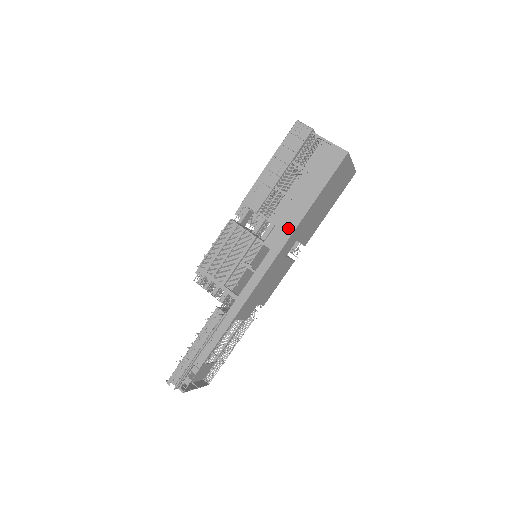
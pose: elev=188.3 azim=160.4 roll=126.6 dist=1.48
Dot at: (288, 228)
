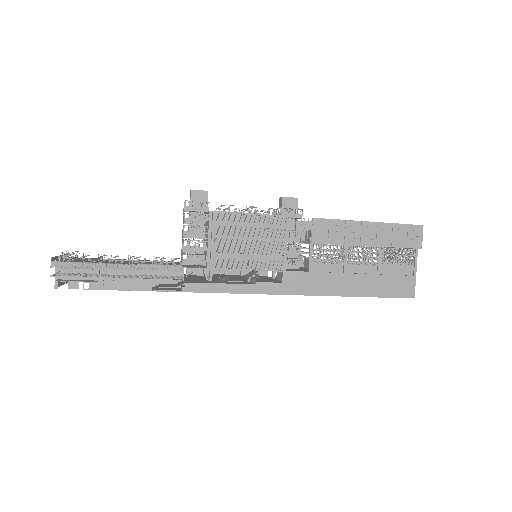
Dot at: (314, 287)
